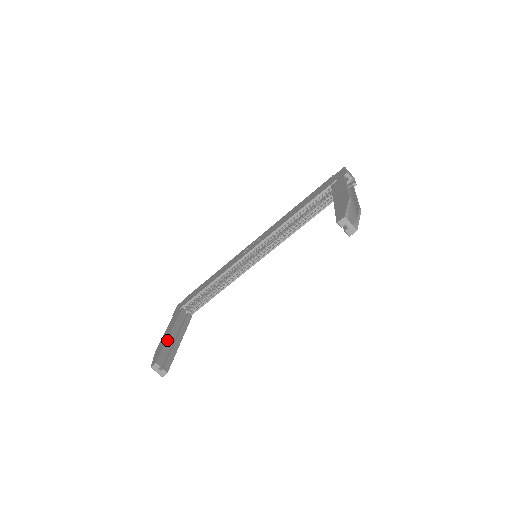
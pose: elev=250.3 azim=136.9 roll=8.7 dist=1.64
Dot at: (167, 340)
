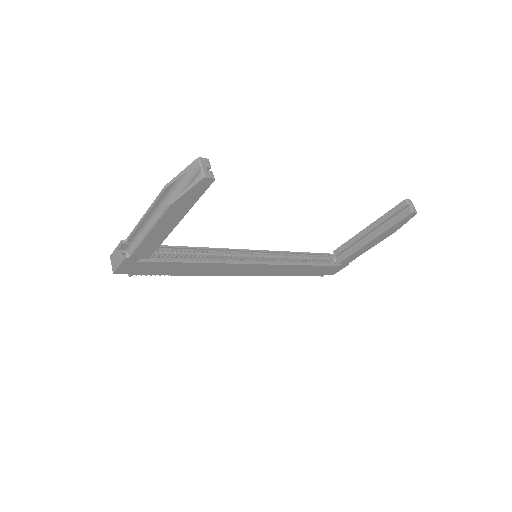
Dot at: occluded
